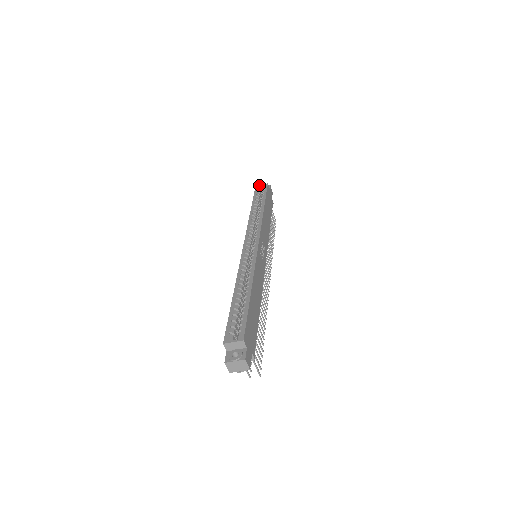
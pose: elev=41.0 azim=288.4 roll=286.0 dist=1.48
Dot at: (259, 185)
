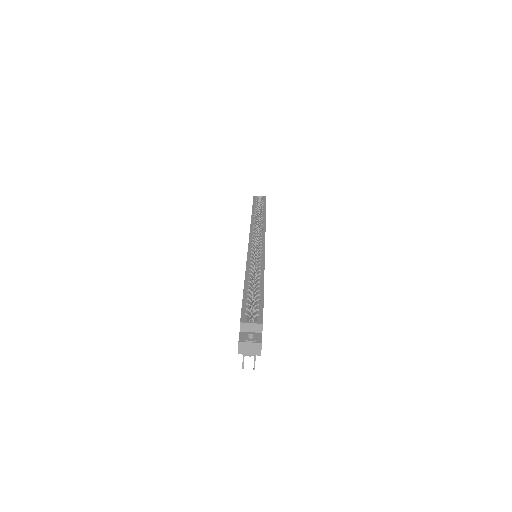
Dot at: occluded
